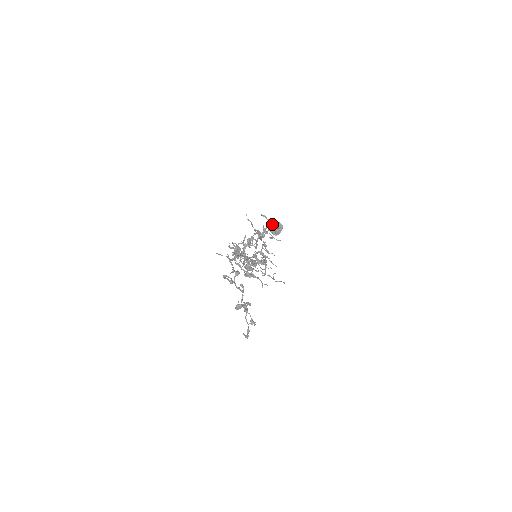
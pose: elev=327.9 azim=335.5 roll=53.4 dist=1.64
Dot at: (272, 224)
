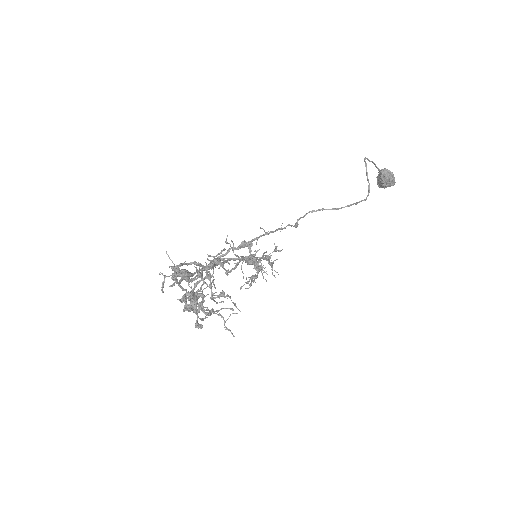
Dot at: (381, 172)
